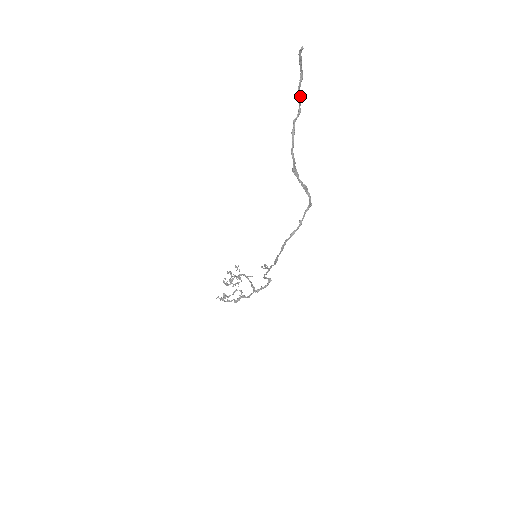
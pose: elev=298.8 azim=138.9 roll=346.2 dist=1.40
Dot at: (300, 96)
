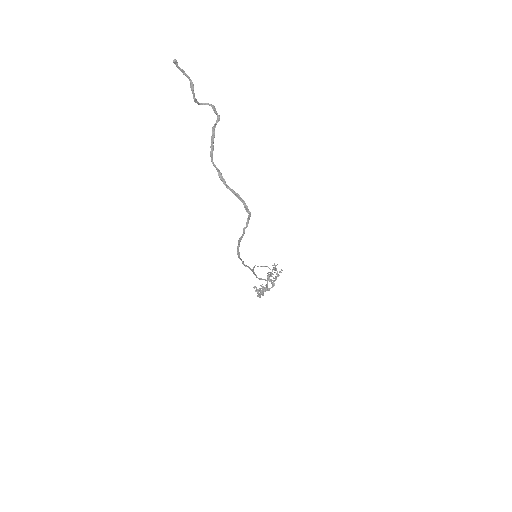
Dot at: (210, 104)
